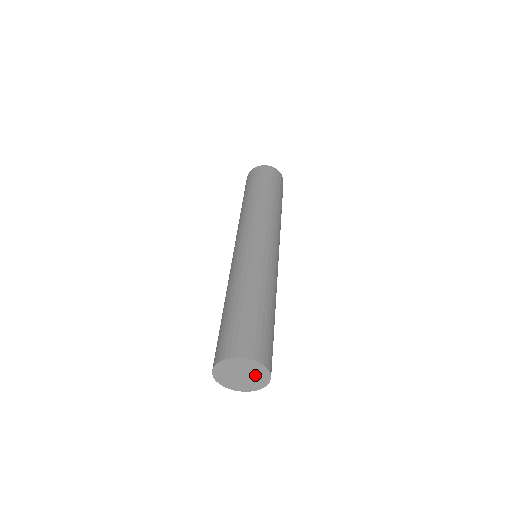
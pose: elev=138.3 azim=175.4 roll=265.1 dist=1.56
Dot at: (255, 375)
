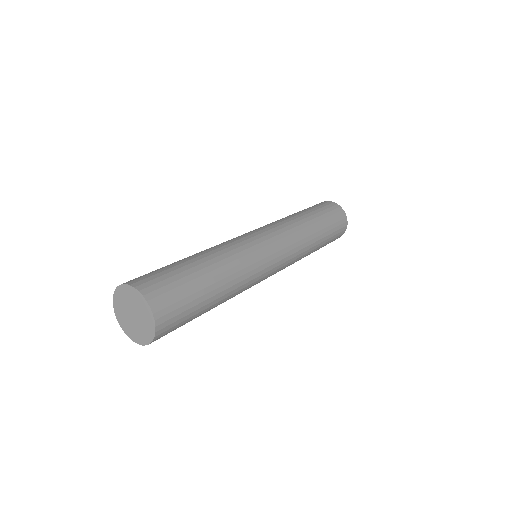
Dot at: (136, 304)
